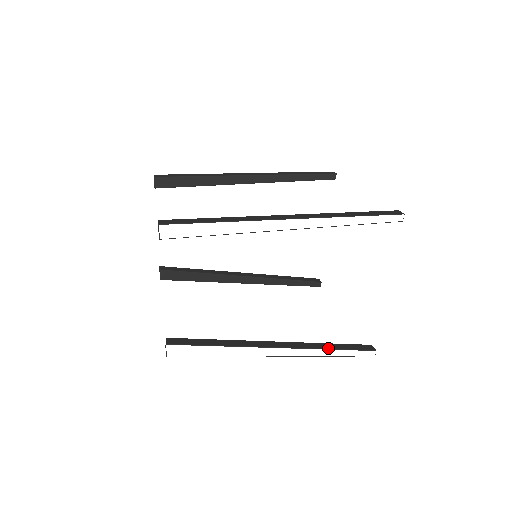
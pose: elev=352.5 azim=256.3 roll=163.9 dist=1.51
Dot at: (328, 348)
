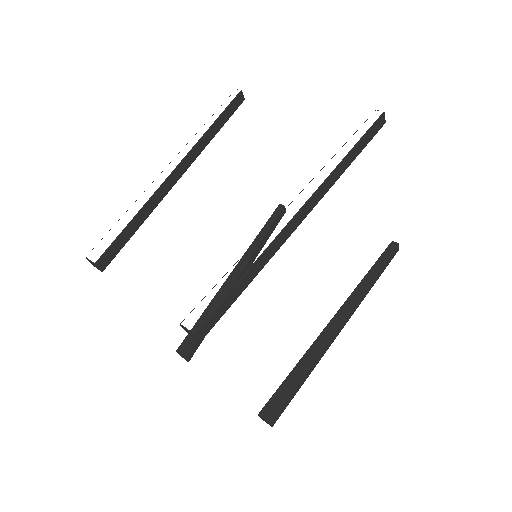
Dot at: occluded
